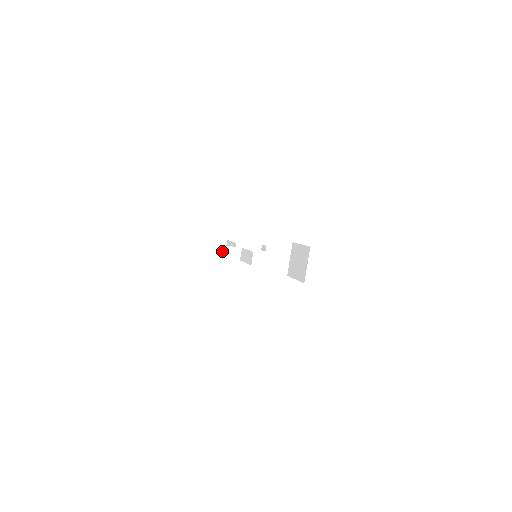
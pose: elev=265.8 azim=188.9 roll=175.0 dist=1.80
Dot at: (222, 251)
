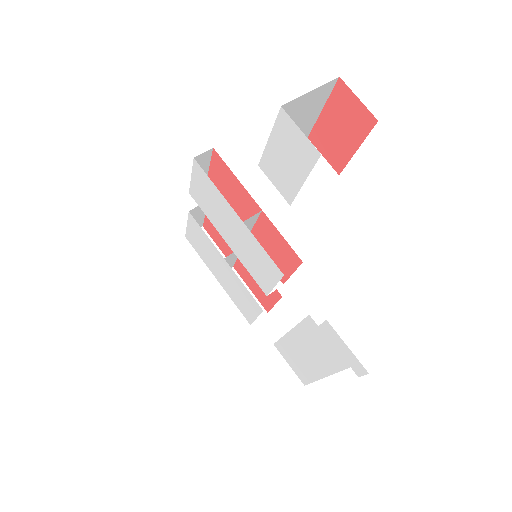
Dot at: occluded
